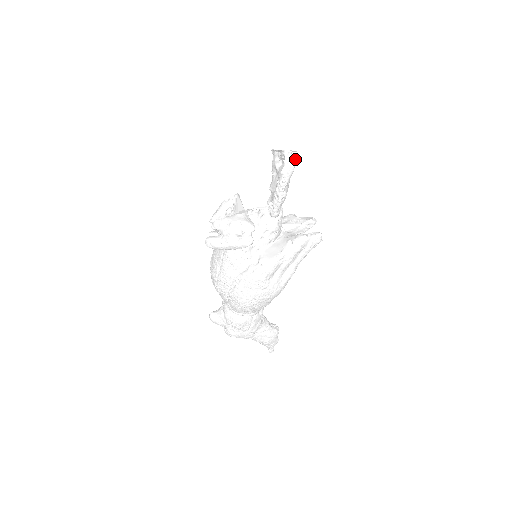
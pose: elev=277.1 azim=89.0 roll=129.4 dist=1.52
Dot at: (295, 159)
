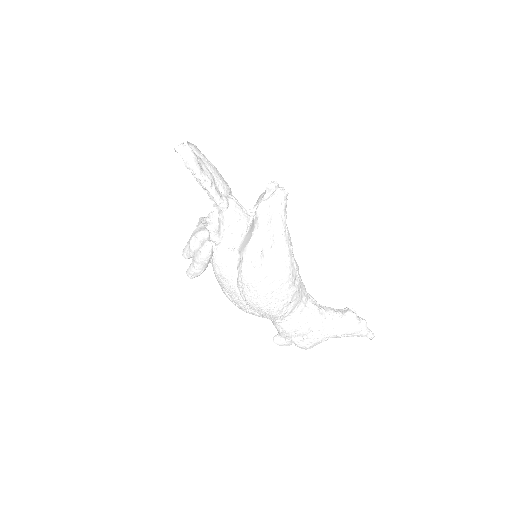
Dot at: (190, 148)
